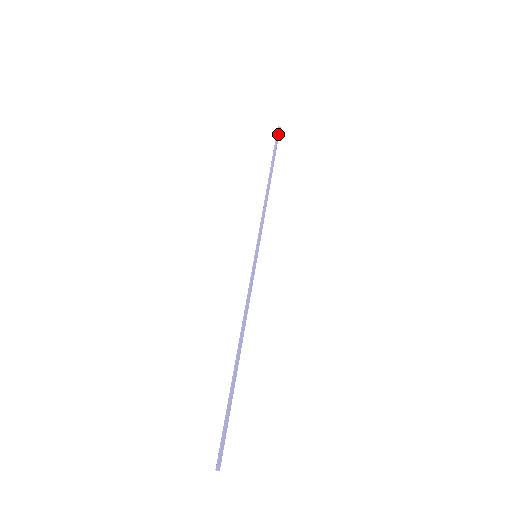
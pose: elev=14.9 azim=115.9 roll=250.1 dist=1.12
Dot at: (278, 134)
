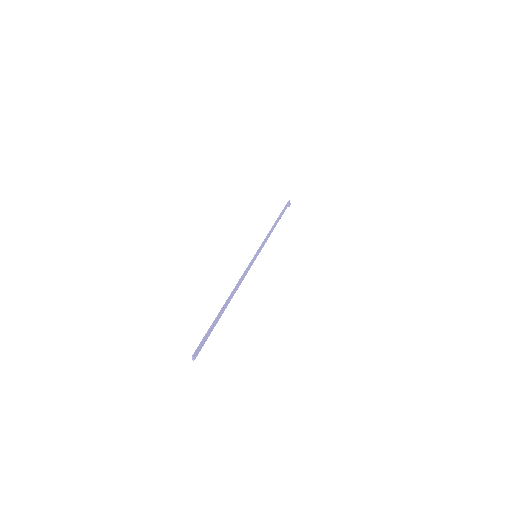
Dot at: (288, 204)
